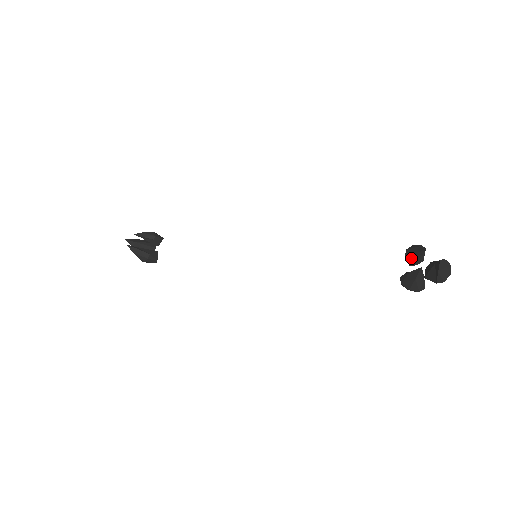
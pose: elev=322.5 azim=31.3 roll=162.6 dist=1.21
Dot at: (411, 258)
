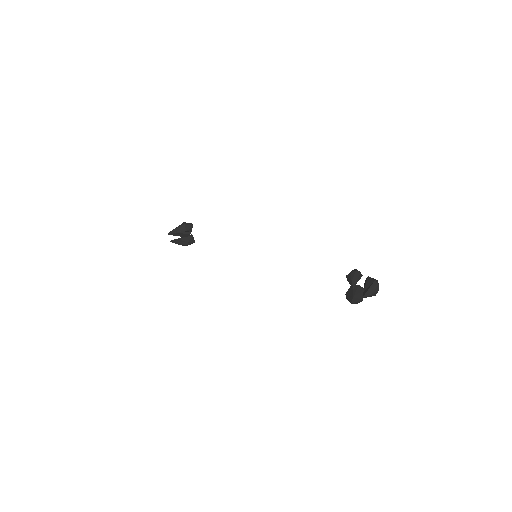
Dot at: occluded
